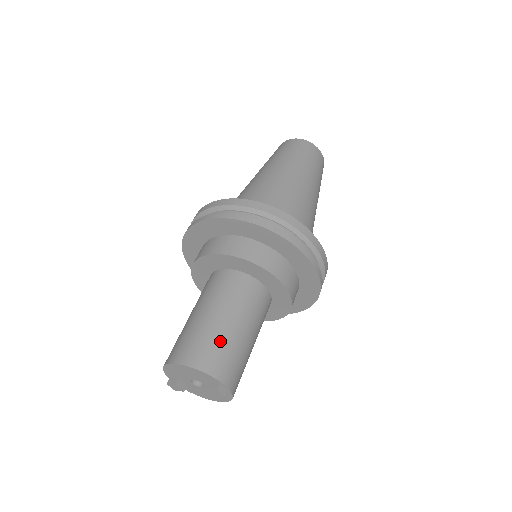
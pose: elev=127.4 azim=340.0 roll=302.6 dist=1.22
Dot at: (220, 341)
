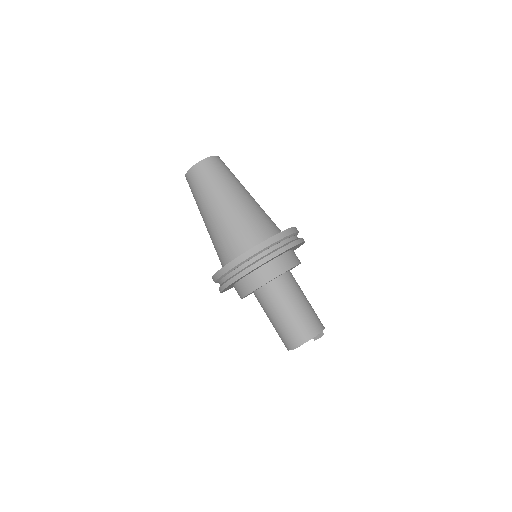
Dot at: (300, 322)
